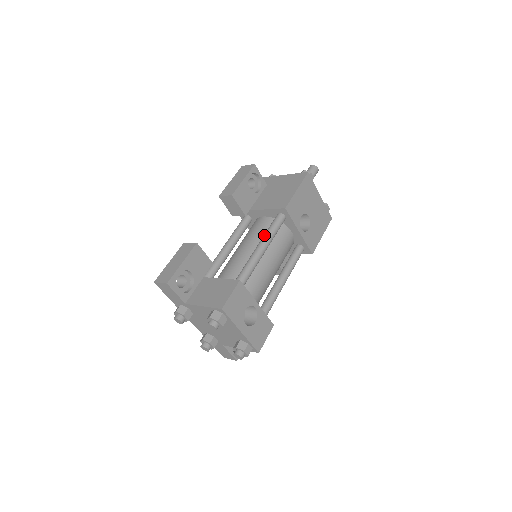
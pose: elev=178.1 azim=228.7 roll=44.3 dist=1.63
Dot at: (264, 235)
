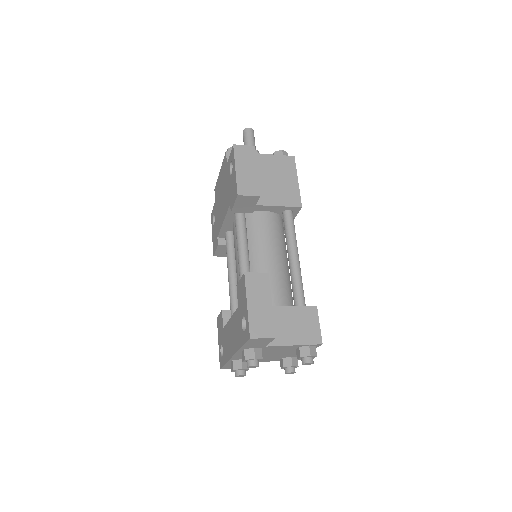
Dot at: (292, 241)
